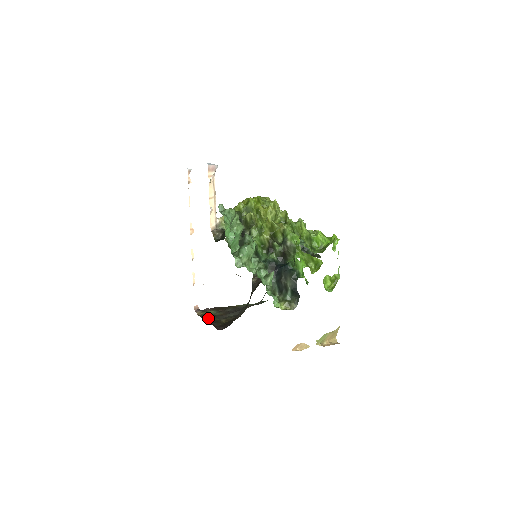
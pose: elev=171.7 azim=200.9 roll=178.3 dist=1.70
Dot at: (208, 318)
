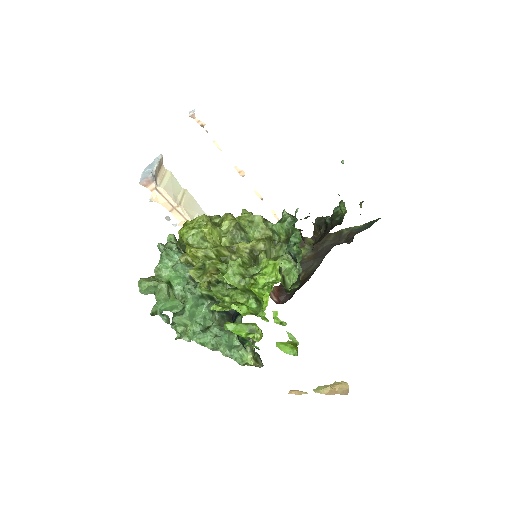
Dot at: occluded
